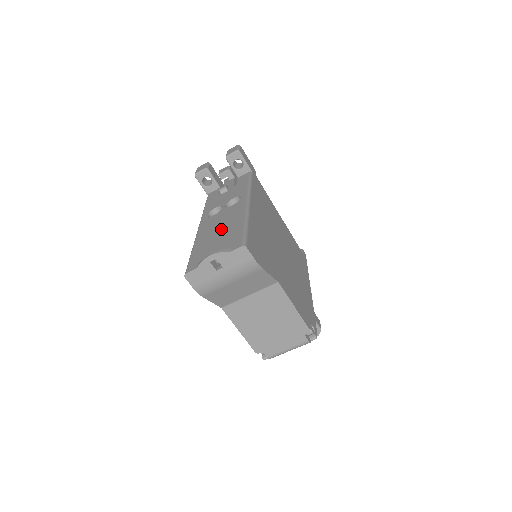
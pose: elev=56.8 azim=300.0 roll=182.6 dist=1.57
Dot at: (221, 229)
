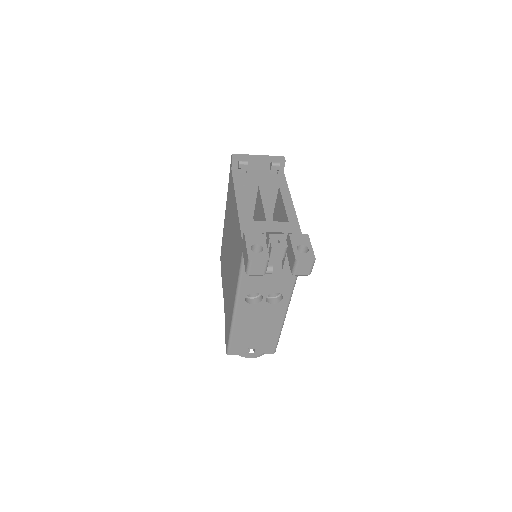
Dot at: (259, 329)
